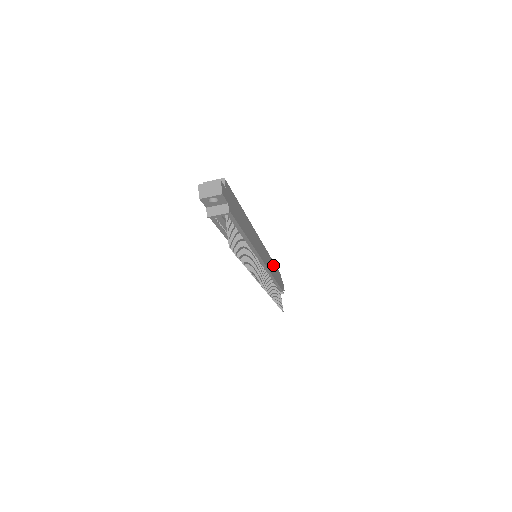
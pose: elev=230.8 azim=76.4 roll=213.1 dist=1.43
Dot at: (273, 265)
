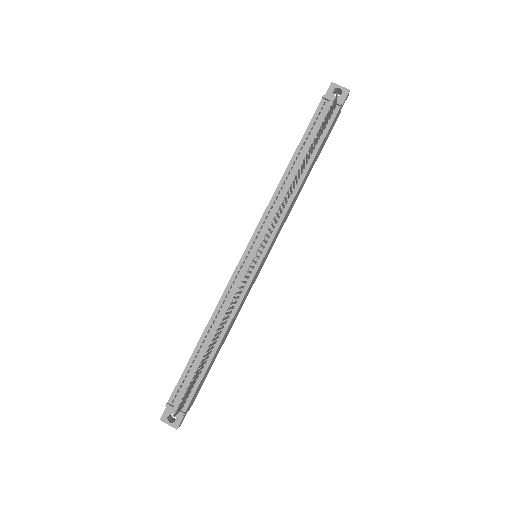
Dot at: (225, 338)
